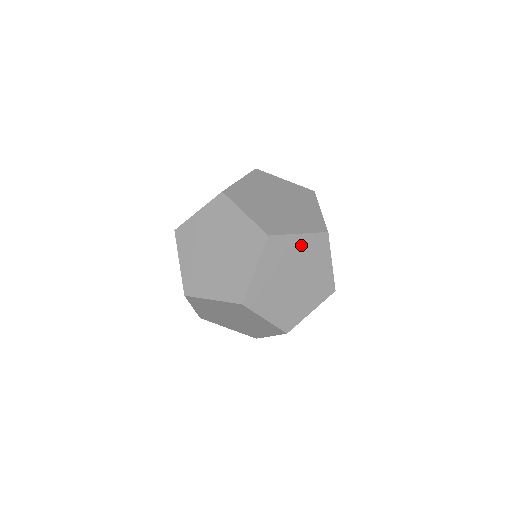
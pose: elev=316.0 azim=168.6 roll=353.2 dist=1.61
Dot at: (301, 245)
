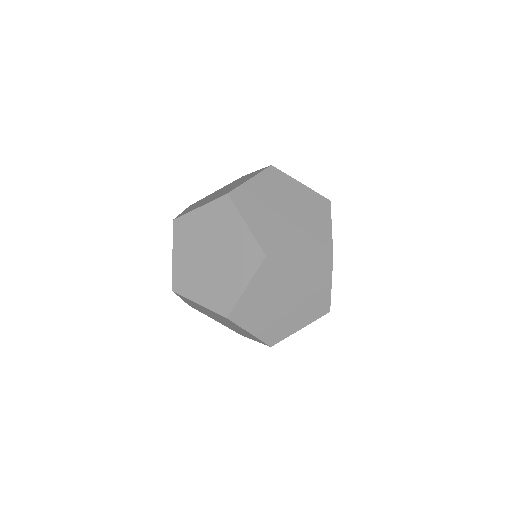
Dot at: (301, 267)
